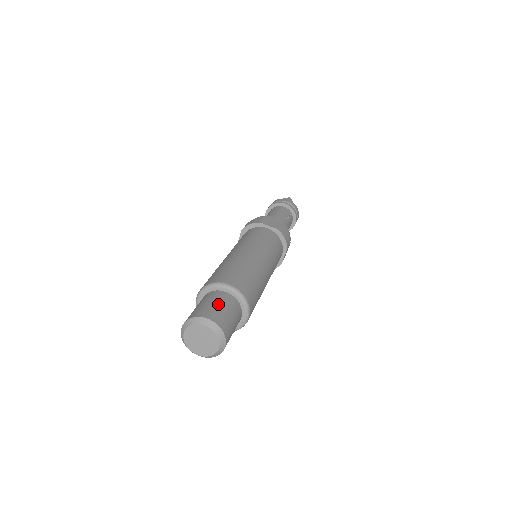
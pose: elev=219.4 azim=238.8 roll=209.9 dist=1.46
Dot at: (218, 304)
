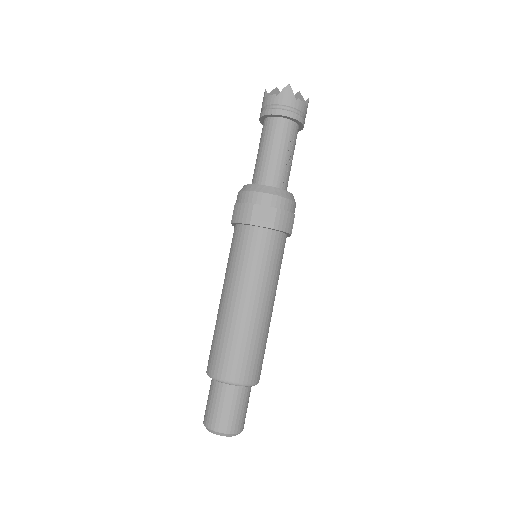
Dot at: (226, 408)
